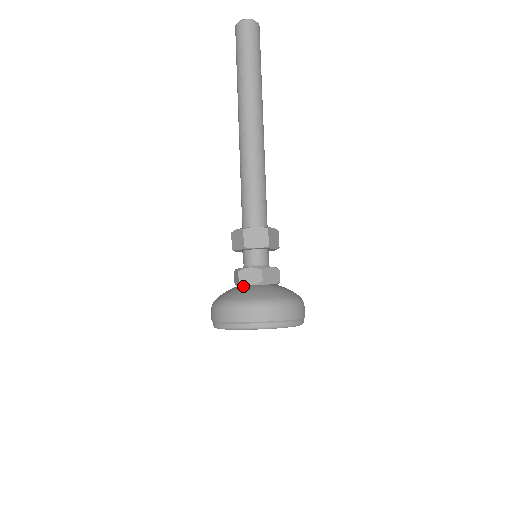
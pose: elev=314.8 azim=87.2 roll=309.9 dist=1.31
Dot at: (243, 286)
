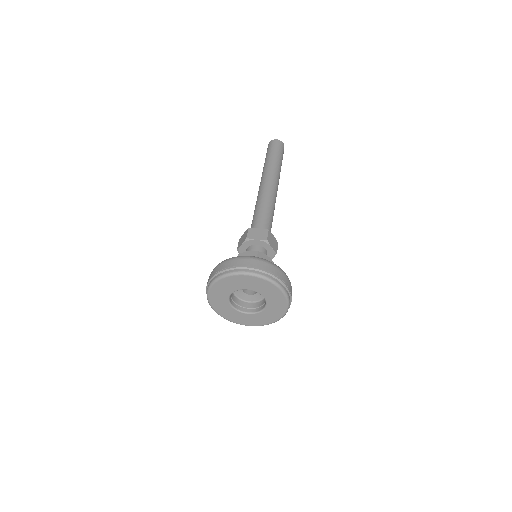
Dot at: occluded
